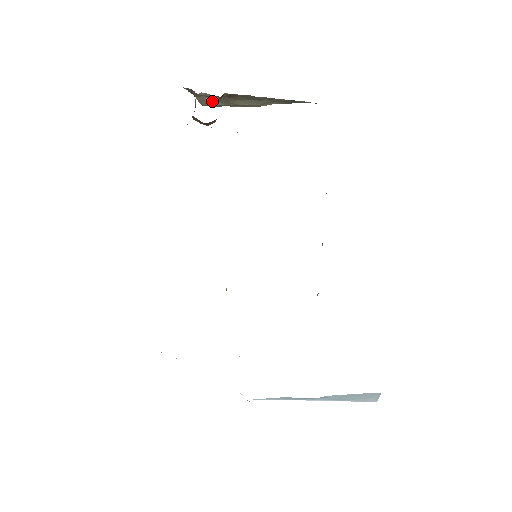
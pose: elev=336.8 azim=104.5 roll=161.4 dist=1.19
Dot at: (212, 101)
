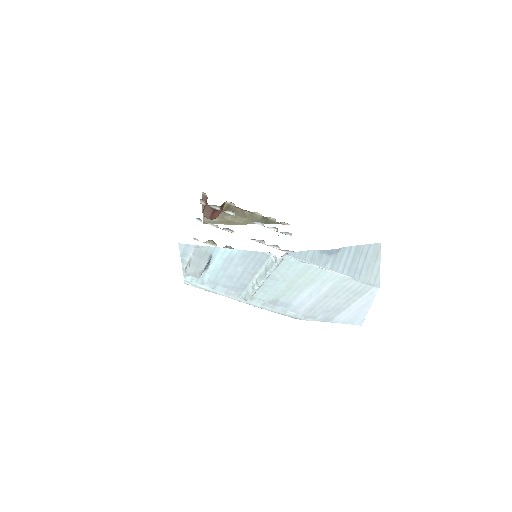
Dot at: occluded
